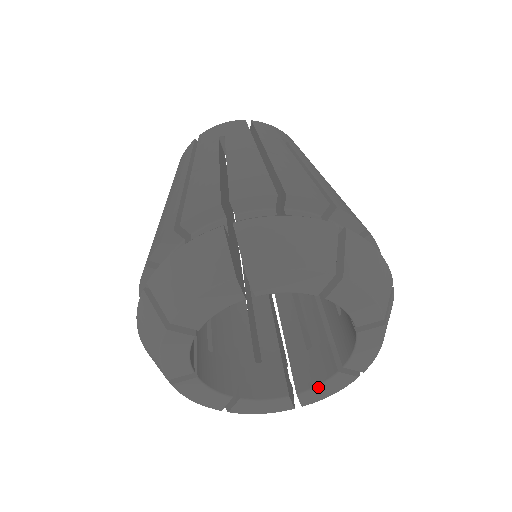
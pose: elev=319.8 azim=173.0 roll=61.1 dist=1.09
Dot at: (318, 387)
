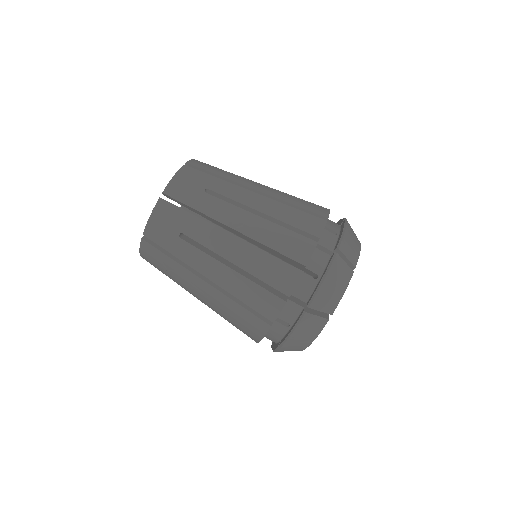
Dot at: occluded
